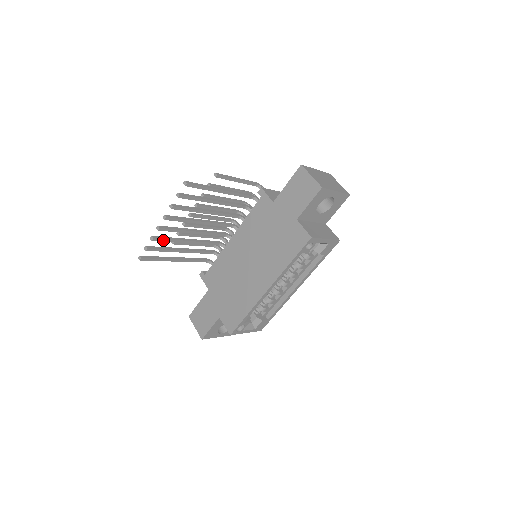
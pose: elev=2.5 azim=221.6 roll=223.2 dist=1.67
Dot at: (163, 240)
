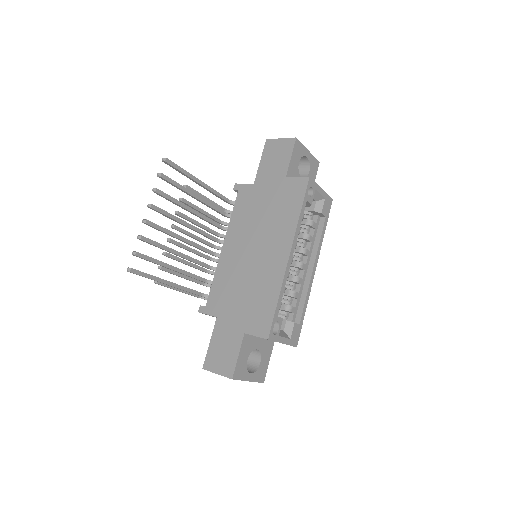
Dot at: (152, 242)
